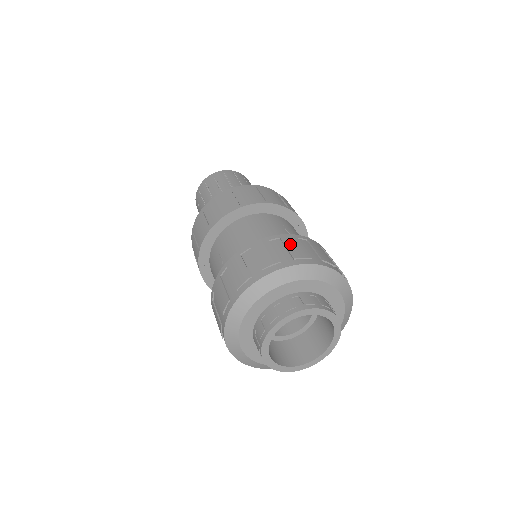
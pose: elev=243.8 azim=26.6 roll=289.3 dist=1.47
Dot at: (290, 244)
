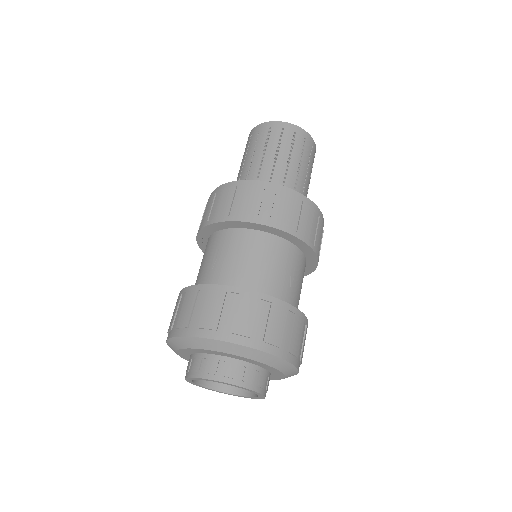
Dot at: (274, 318)
